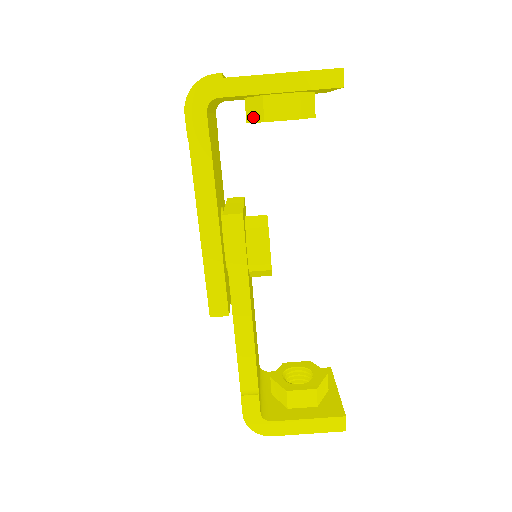
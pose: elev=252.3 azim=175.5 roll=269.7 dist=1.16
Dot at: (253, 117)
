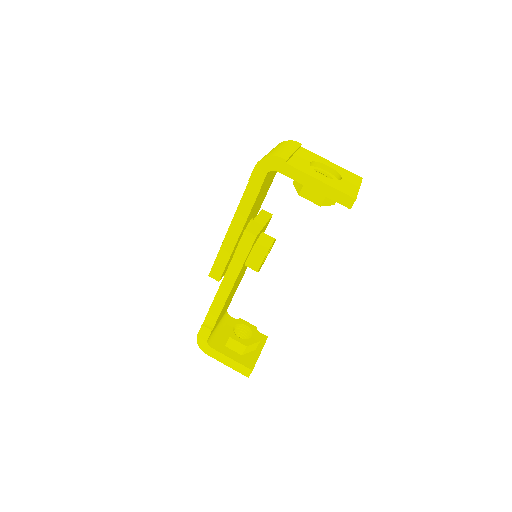
Dot at: (296, 185)
